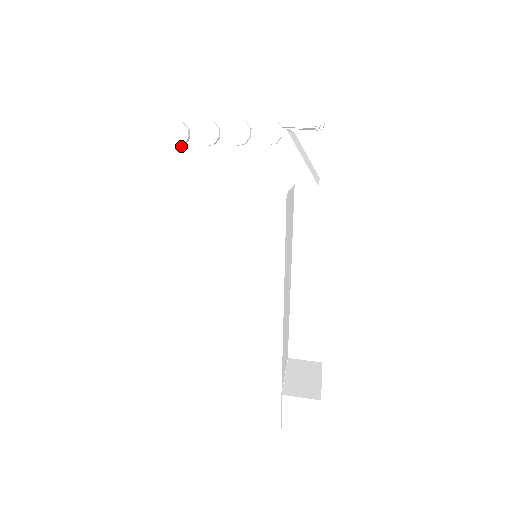
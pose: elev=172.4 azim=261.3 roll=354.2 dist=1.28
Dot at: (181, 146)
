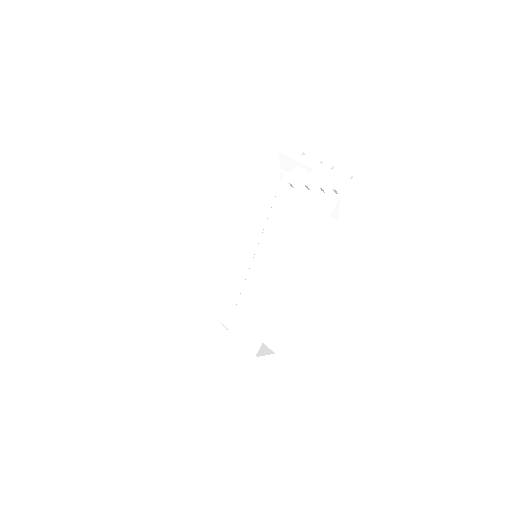
Dot at: (292, 186)
